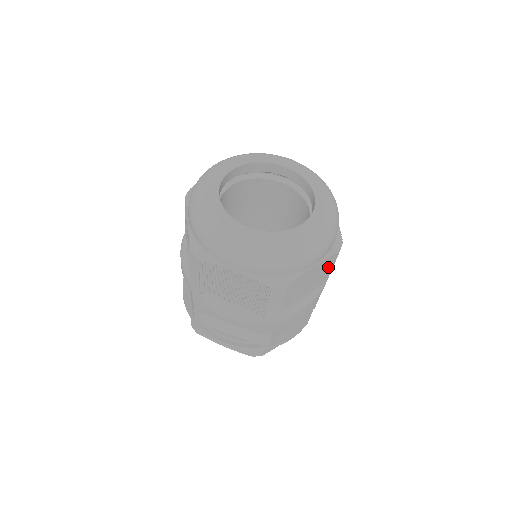
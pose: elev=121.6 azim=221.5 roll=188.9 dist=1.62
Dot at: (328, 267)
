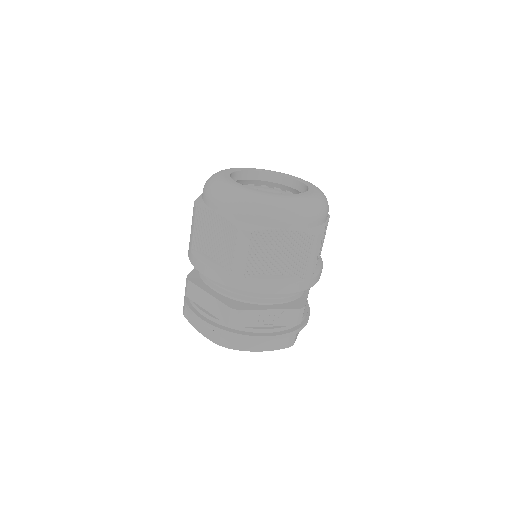
Dot at: (303, 252)
